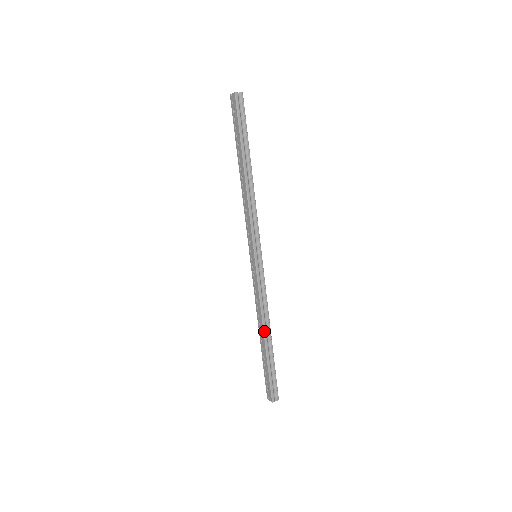
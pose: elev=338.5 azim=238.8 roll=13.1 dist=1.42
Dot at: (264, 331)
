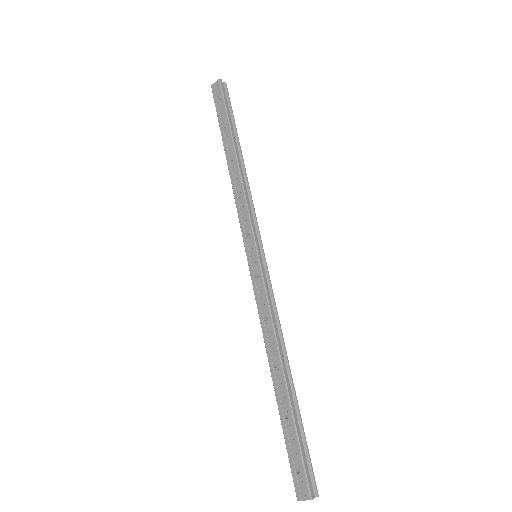
Dot at: (281, 362)
